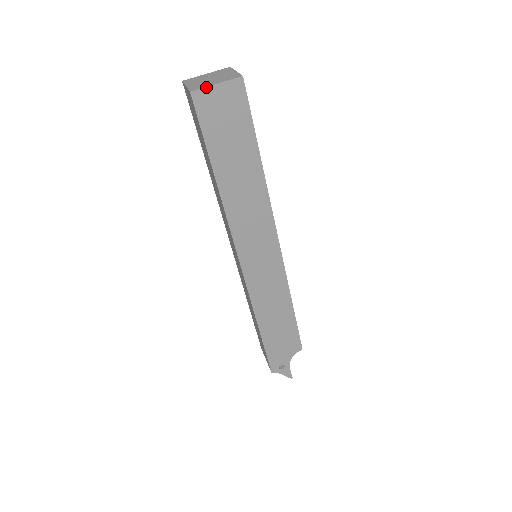
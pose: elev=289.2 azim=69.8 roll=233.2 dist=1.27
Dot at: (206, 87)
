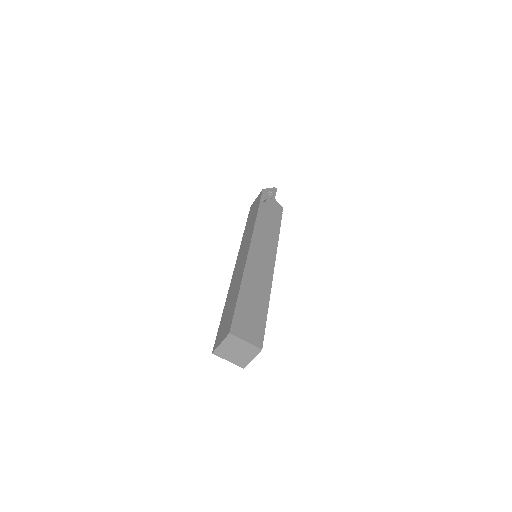
Dot at: (222, 358)
